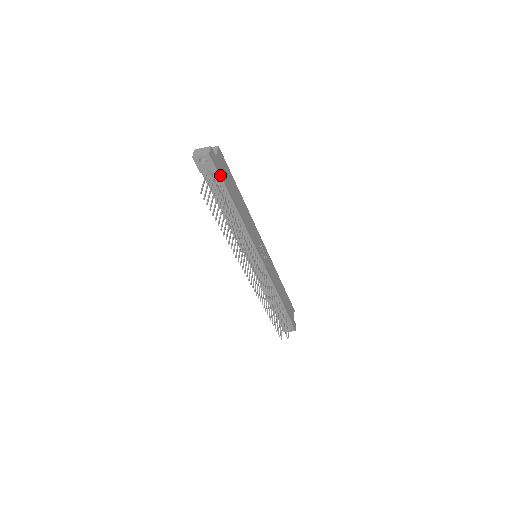
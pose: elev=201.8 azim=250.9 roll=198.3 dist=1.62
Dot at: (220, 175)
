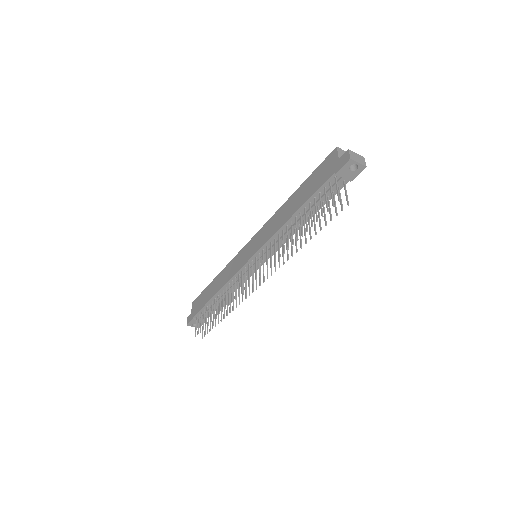
Dot at: occluded
